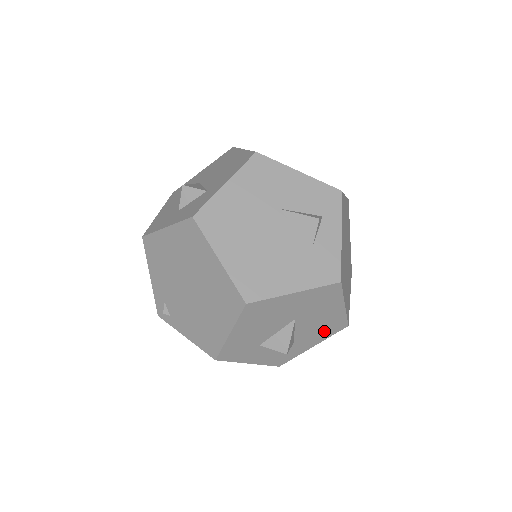
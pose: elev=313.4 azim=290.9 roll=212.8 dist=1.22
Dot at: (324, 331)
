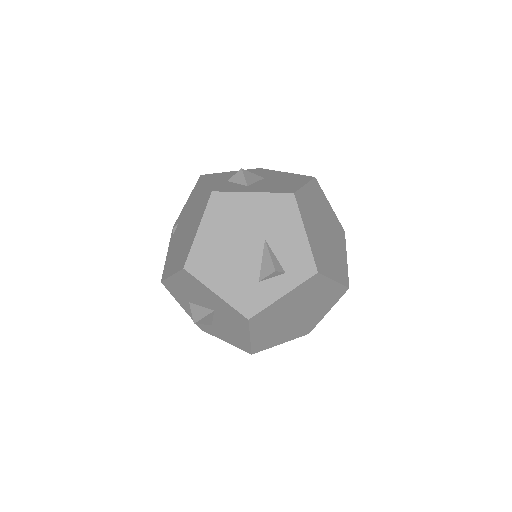
Dot at: (234, 339)
